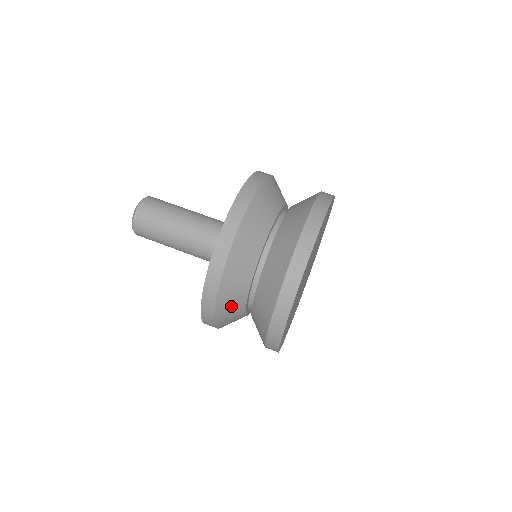
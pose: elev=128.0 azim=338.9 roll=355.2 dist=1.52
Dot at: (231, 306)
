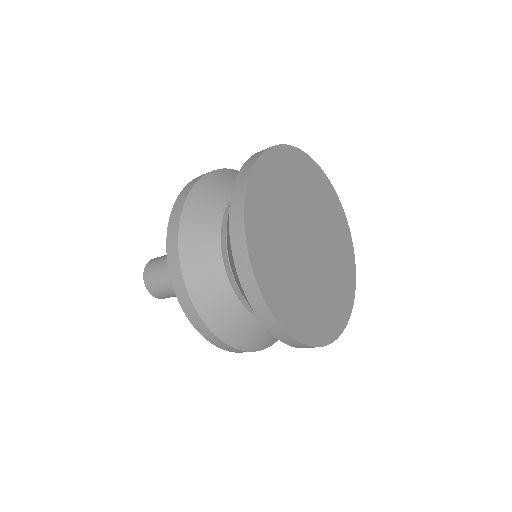
Dot at: (203, 267)
